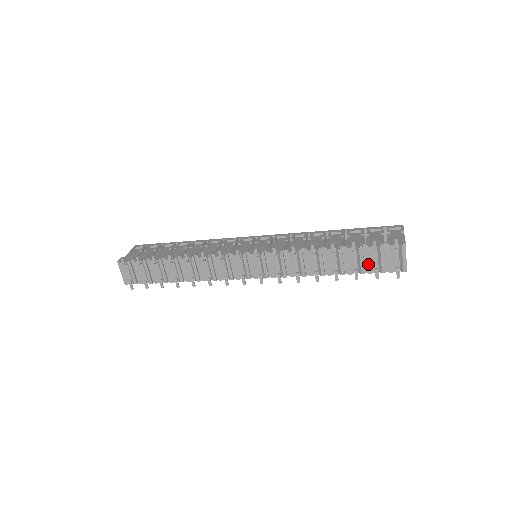
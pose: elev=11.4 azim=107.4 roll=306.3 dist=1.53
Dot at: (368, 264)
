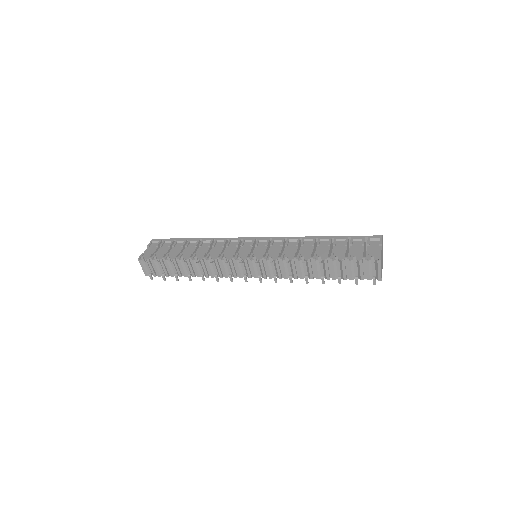
Dot at: (349, 273)
